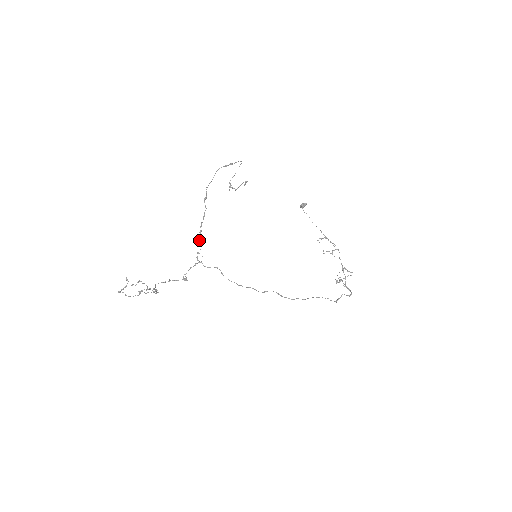
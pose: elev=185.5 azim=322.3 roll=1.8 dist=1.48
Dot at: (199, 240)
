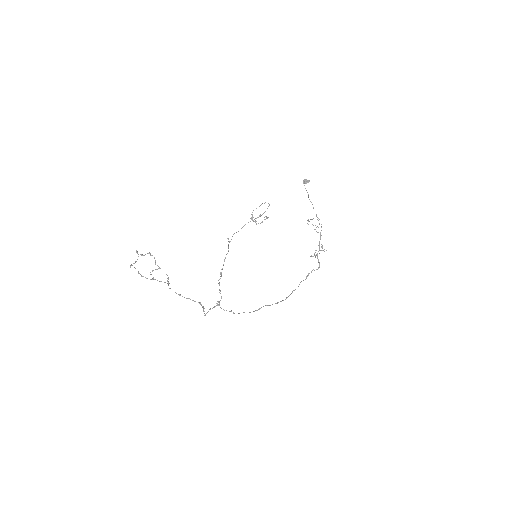
Dot at: (219, 284)
